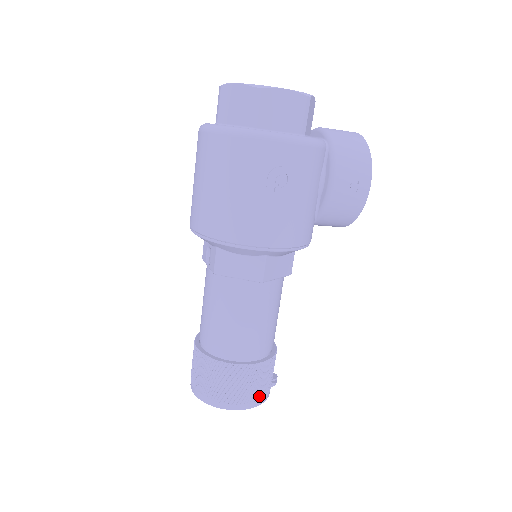
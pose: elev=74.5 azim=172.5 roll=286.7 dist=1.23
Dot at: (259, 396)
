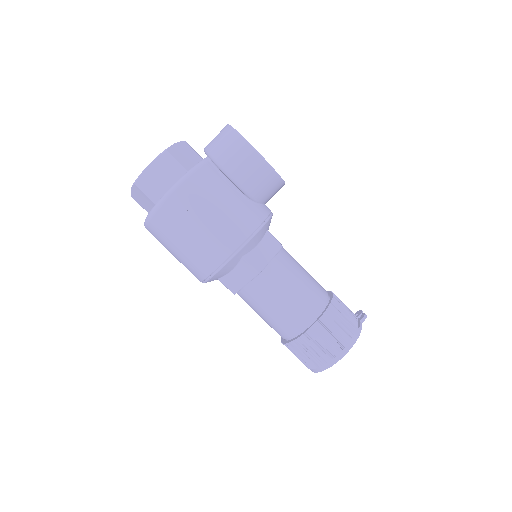
Dot at: (346, 339)
